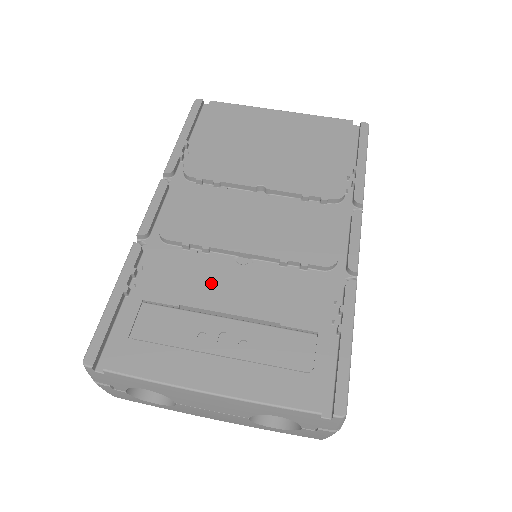
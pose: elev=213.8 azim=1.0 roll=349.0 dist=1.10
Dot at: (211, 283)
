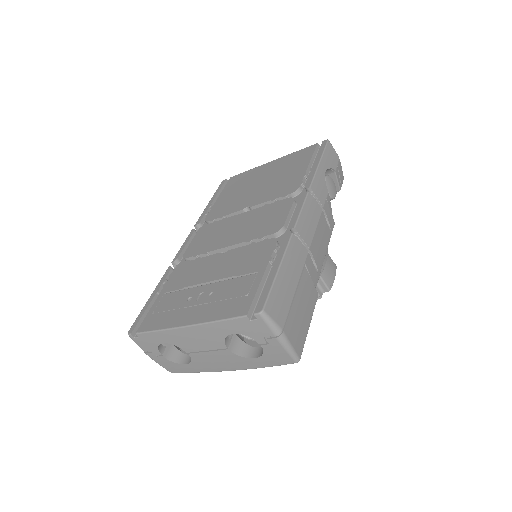
Dot at: (203, 270)
